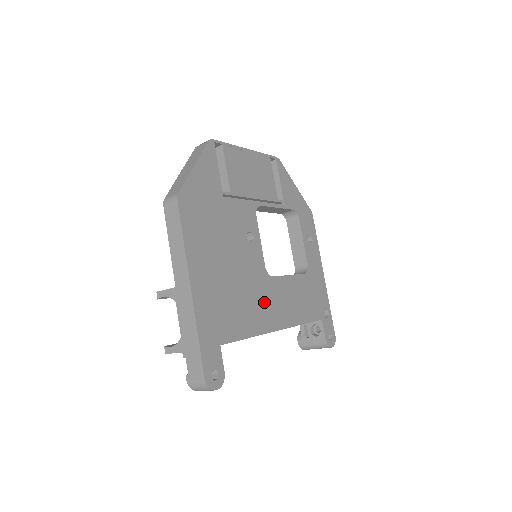
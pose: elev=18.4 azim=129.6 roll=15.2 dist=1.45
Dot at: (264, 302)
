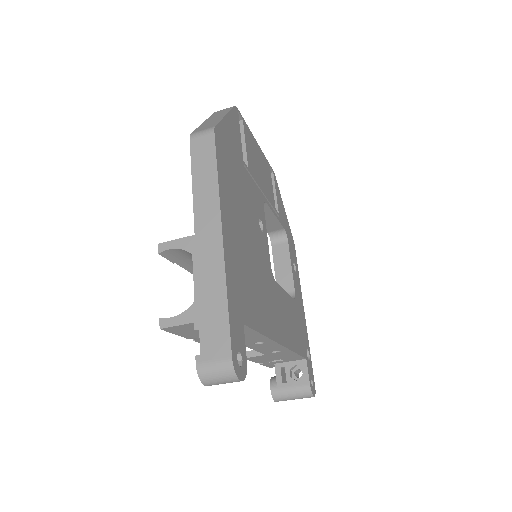
Dot at: (271, 303)
